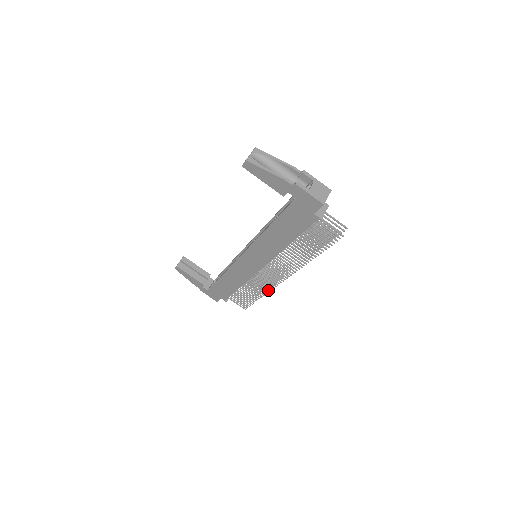
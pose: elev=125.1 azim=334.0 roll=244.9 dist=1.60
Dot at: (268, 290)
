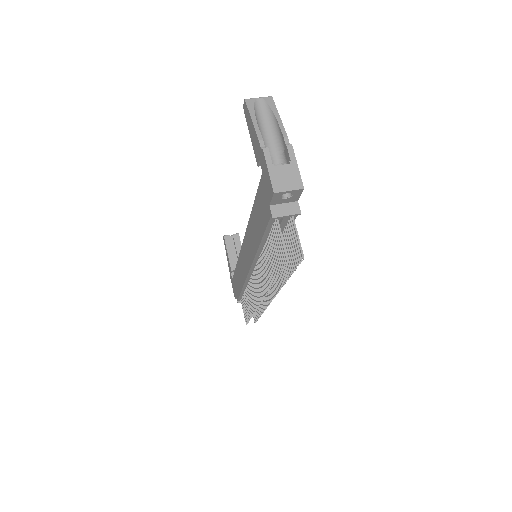
Dot at: (255, 309)
